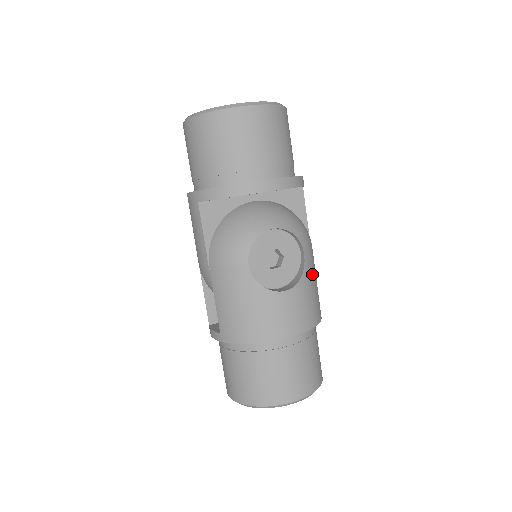
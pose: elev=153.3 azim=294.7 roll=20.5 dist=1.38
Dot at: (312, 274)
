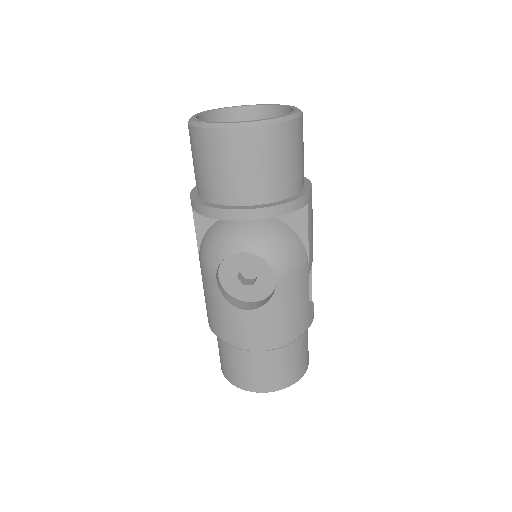
Dot at: (289, 298)
